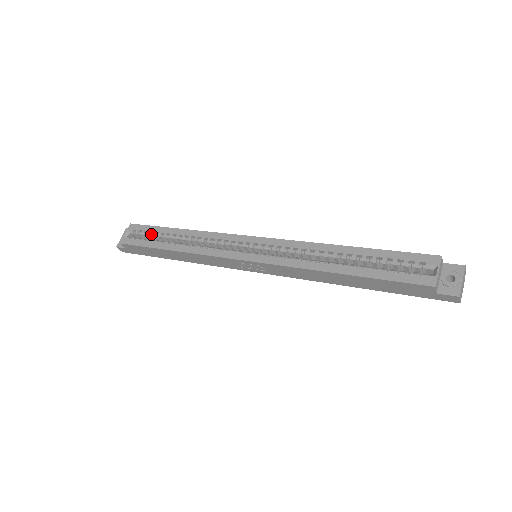
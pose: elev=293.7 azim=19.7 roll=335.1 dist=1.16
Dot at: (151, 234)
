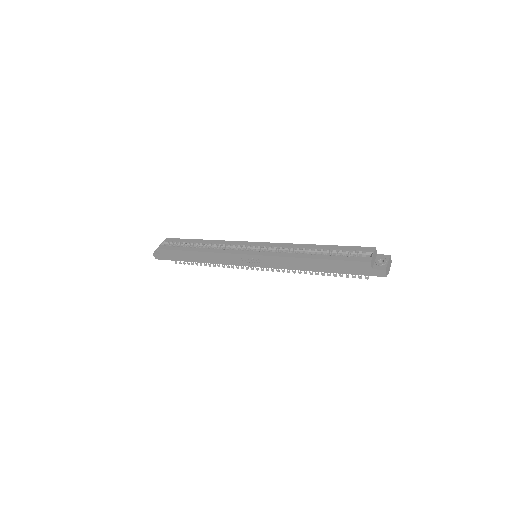
Dot at: (181, 244)
